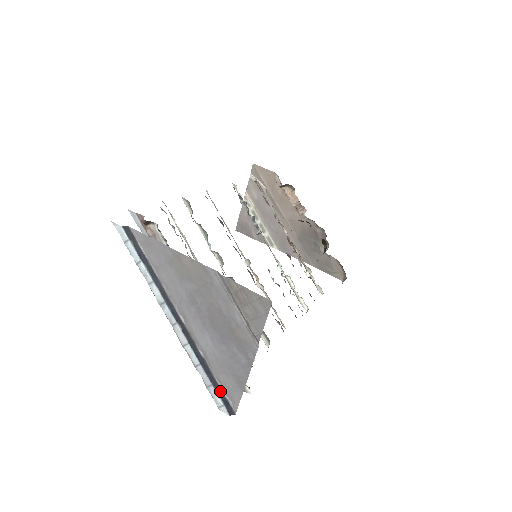
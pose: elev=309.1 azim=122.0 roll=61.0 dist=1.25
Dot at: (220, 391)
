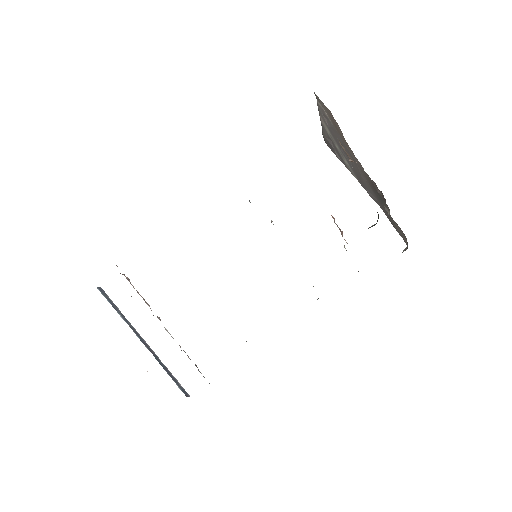
Dot at: (179, 384)
